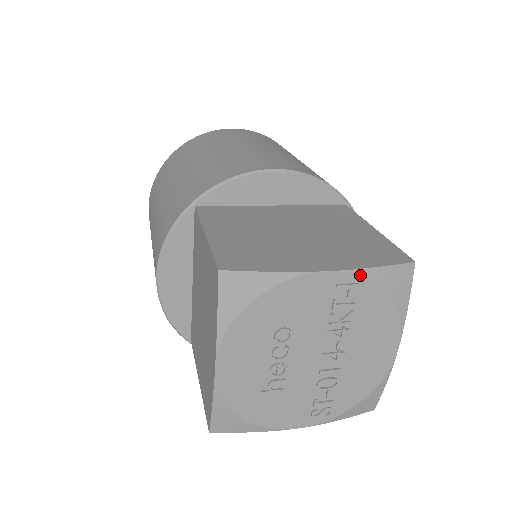
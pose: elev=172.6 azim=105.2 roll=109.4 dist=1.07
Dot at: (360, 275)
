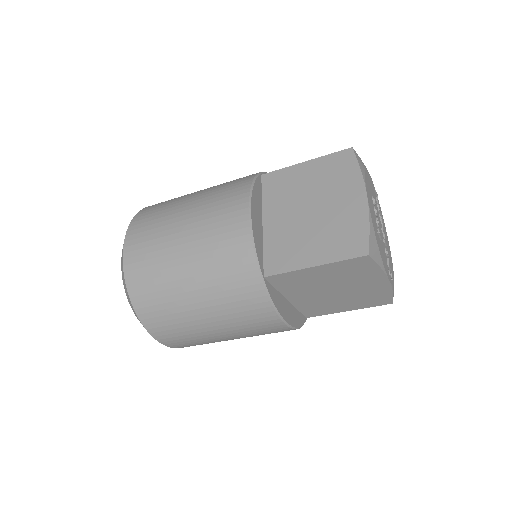
Dot at: occluded
